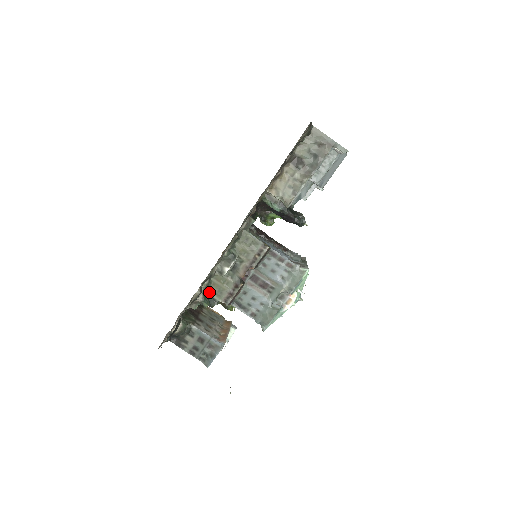
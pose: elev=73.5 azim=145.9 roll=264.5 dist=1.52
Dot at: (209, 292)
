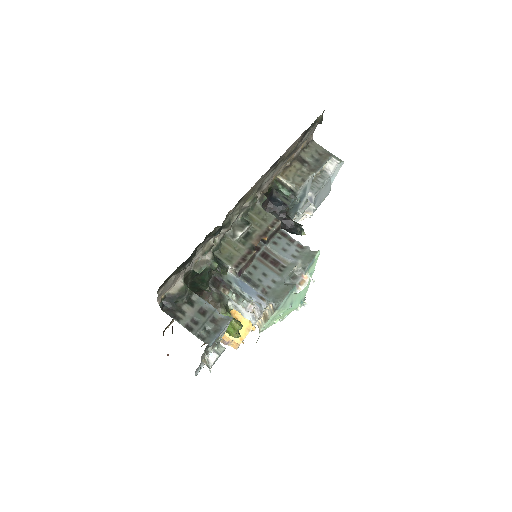
Dot at: (218, 255)
